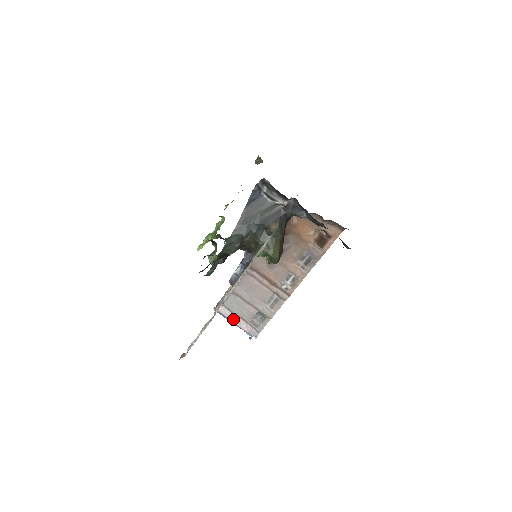
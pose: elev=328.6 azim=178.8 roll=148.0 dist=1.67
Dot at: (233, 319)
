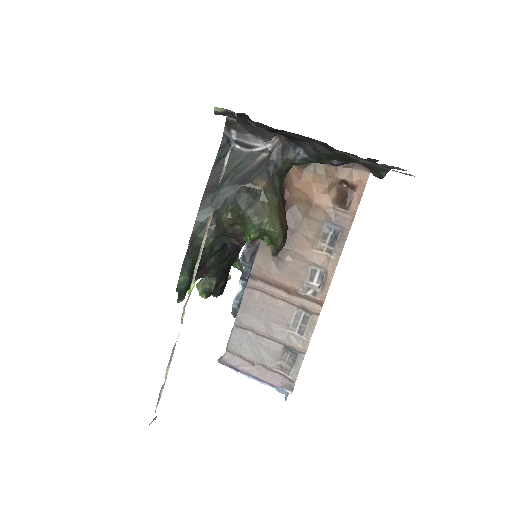
Dot at: (249, 370)
